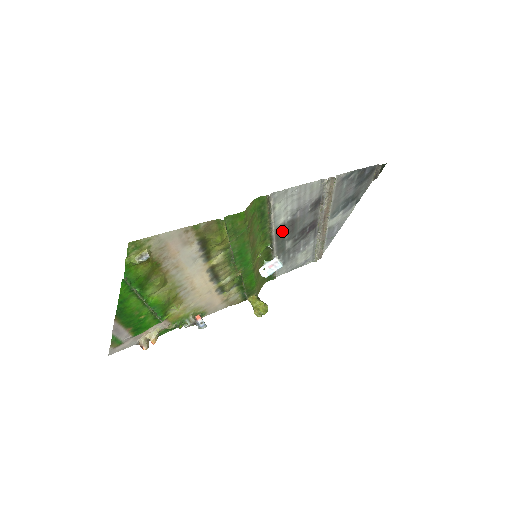
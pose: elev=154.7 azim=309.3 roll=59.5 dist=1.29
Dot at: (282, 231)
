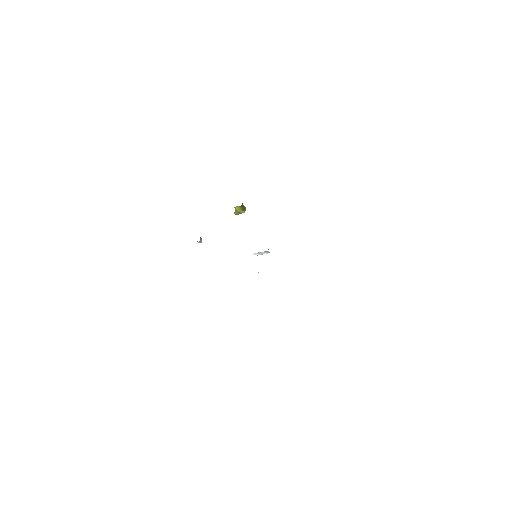
Dot at: occluded
